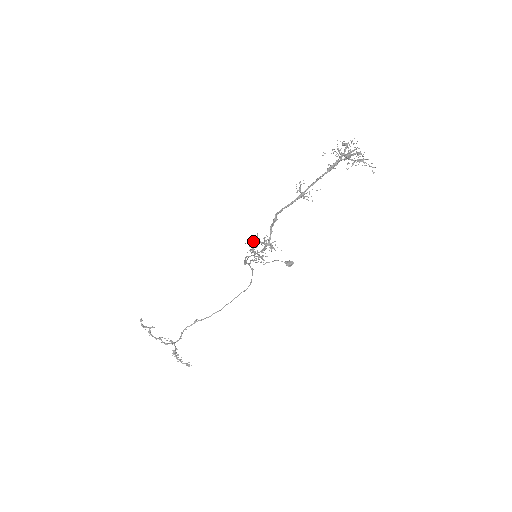
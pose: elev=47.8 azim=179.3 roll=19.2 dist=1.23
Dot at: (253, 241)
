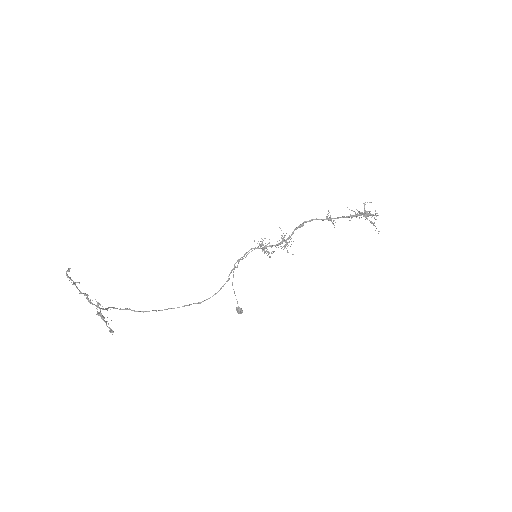
Dot at: (262, 241)
